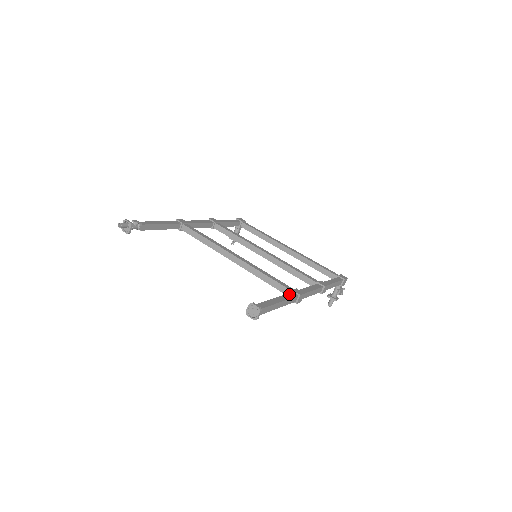
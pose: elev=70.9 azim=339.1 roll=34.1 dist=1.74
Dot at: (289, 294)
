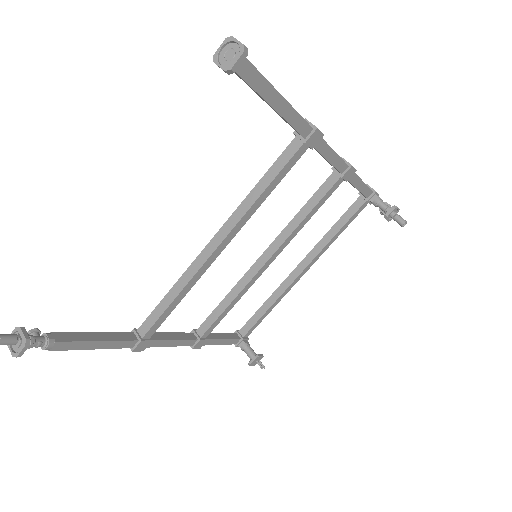
Dot at: occluded
